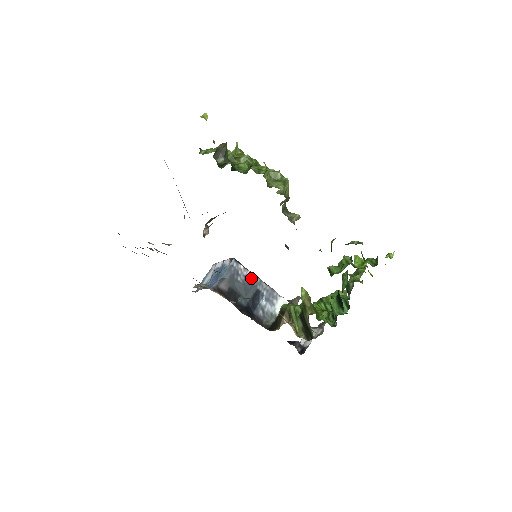
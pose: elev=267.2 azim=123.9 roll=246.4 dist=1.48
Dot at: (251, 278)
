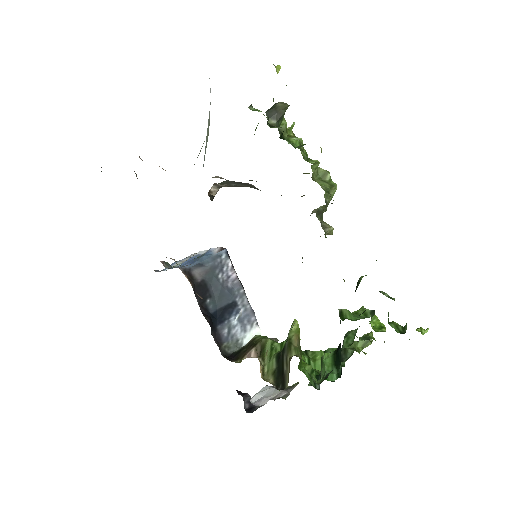
Dot at: (234, 283)
